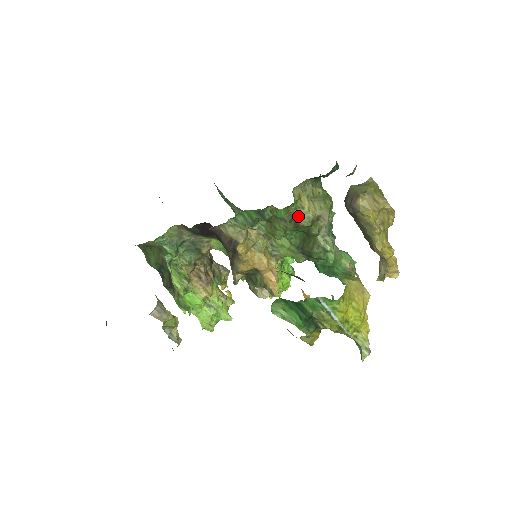
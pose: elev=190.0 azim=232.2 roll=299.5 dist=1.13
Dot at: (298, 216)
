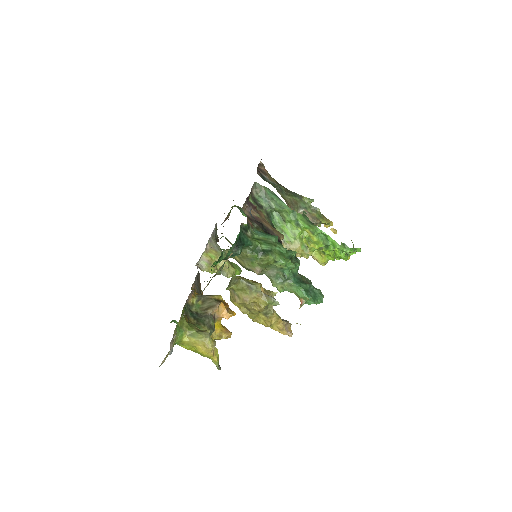
Dot at: occluded
